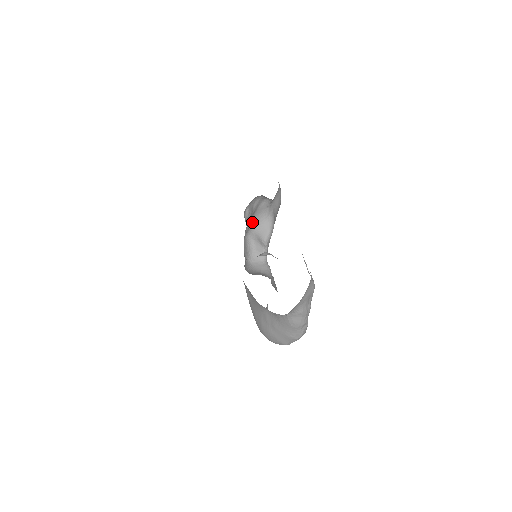
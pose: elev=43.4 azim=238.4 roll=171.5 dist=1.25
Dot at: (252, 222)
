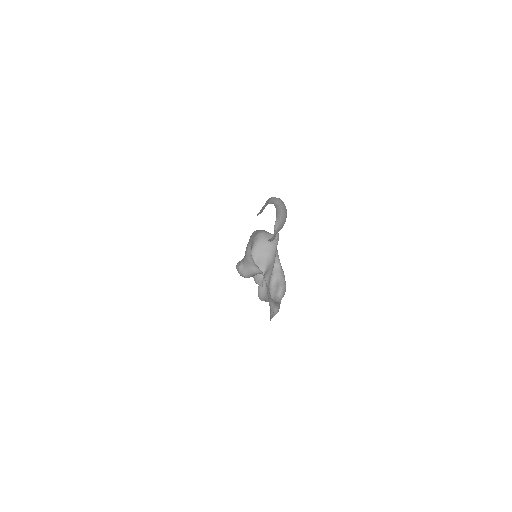
Dot at: occluded
